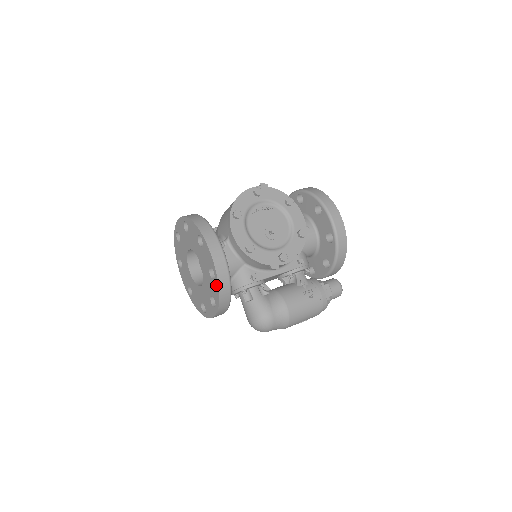
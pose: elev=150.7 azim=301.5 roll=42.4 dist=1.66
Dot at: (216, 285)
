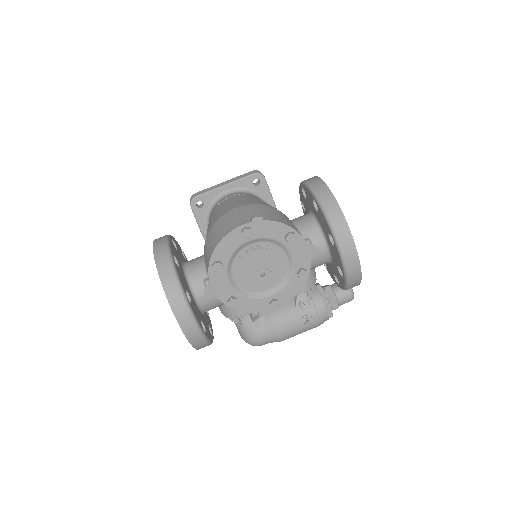
Dot at: occluded
